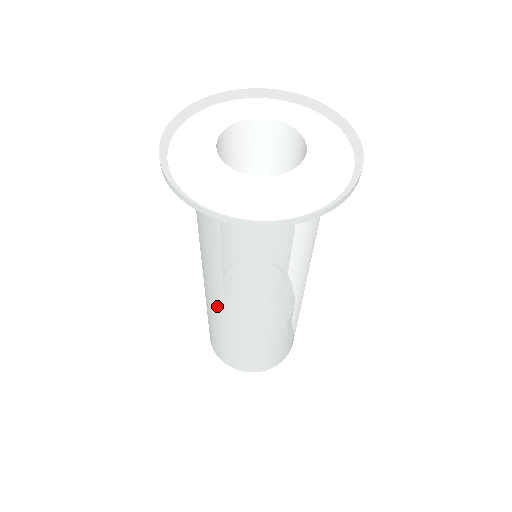
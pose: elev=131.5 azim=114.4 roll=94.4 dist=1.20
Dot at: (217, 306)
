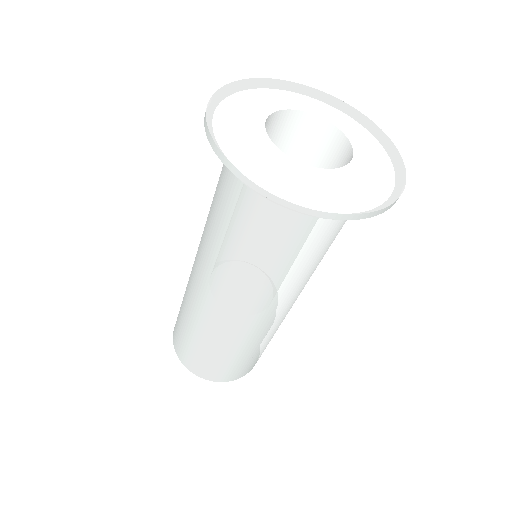
Dot at: occluded
